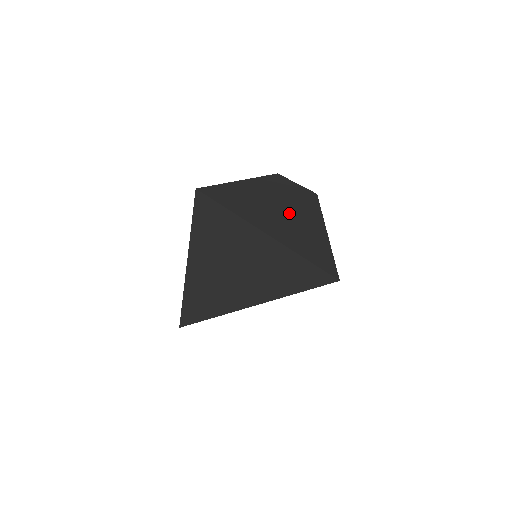
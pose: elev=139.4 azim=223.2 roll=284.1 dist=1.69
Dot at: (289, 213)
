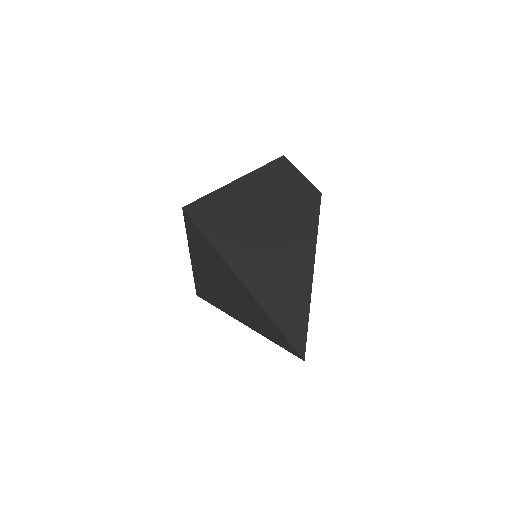
Dot at: (278, 240)
